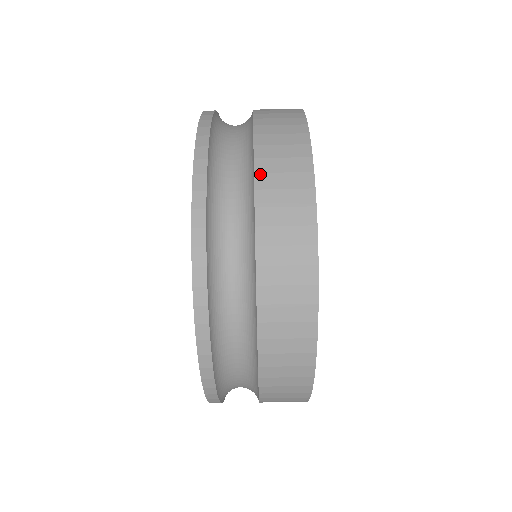
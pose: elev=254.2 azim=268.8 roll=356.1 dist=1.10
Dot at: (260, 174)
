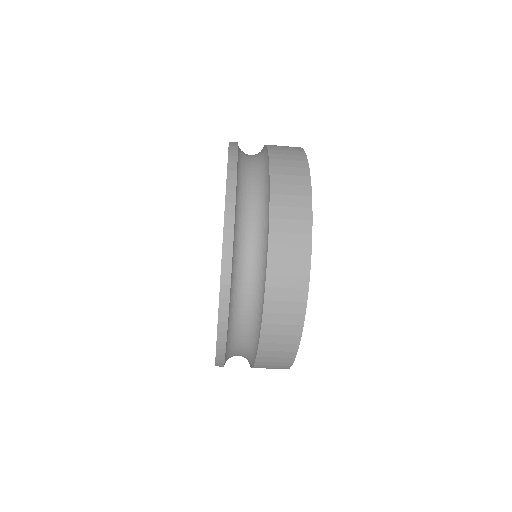
Dot at: (272, 260)
